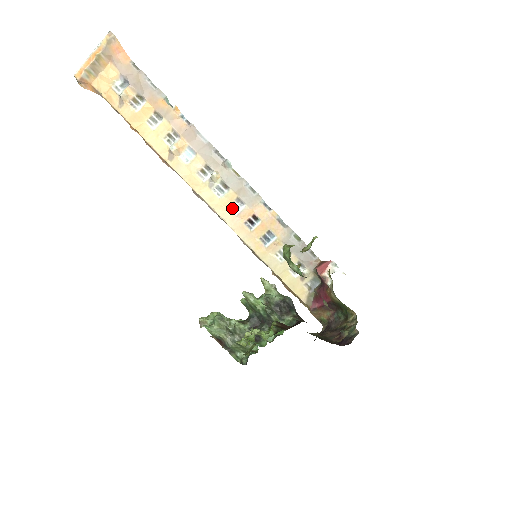
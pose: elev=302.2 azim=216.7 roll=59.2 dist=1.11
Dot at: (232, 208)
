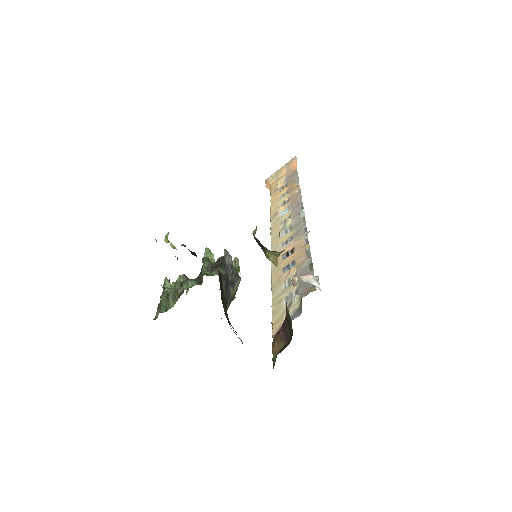
Dot at: (283, 244)
